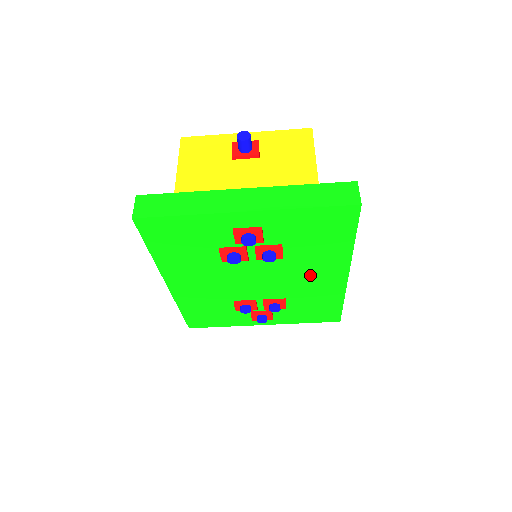
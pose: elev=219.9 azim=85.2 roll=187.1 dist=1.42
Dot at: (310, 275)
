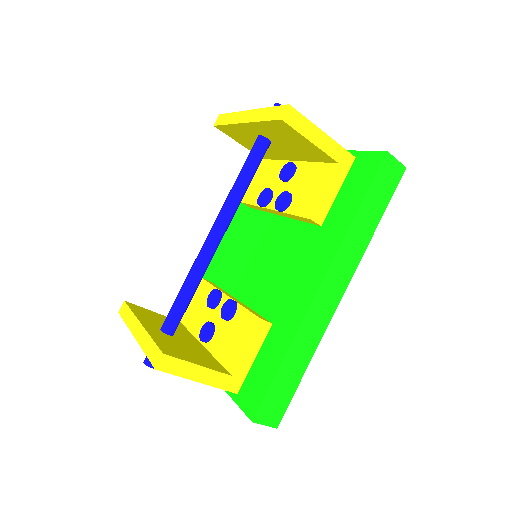
Dot at: occluded
